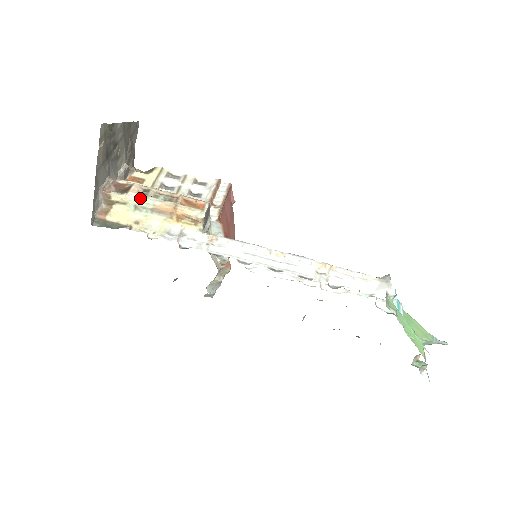
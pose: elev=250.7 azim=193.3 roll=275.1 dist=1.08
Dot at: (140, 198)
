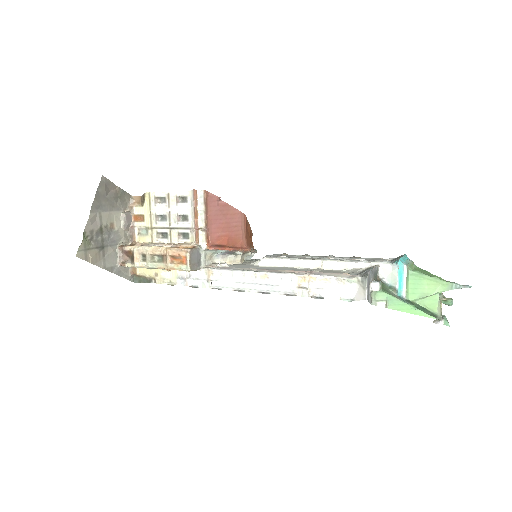
Dot at: (143, 266)
